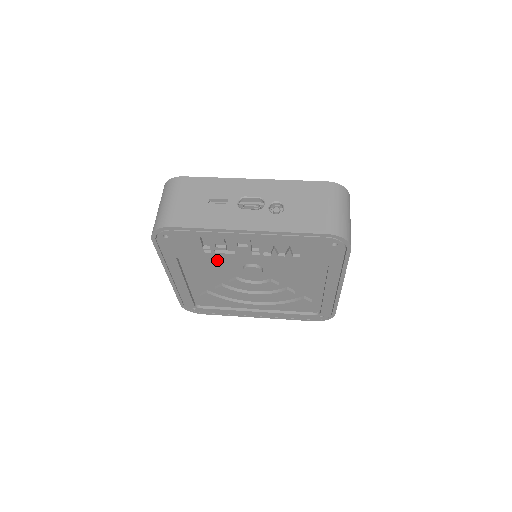
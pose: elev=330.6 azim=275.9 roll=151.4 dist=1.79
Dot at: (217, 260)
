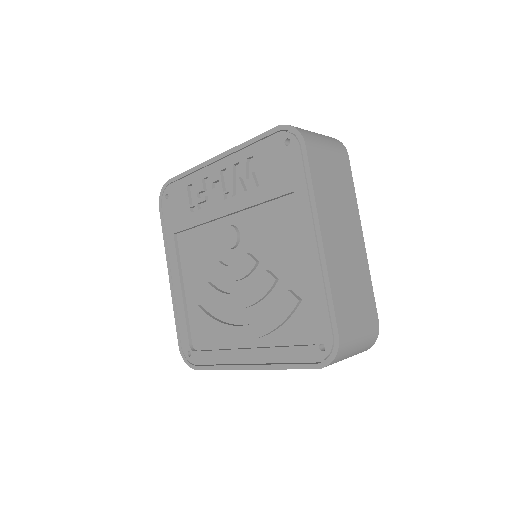
Dot at: (204, 231)
